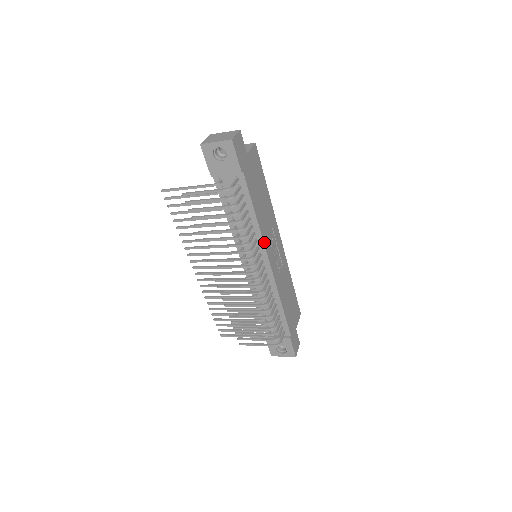
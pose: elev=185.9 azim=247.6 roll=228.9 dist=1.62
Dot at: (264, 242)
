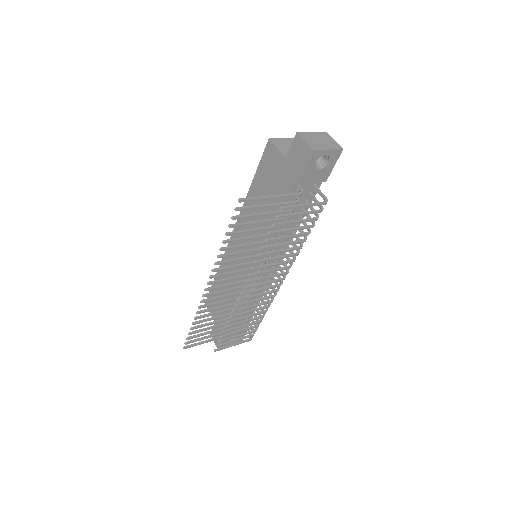
Dot at: occluded
